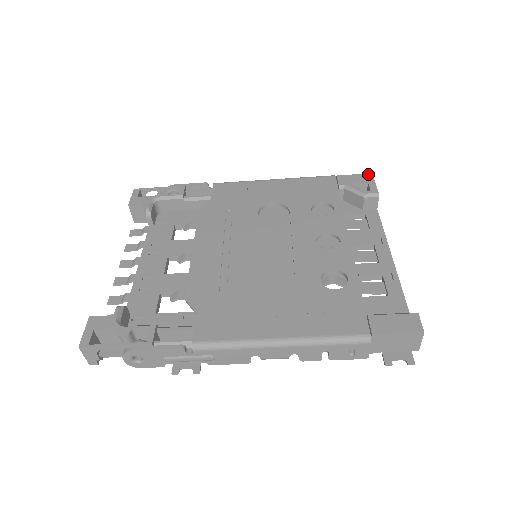
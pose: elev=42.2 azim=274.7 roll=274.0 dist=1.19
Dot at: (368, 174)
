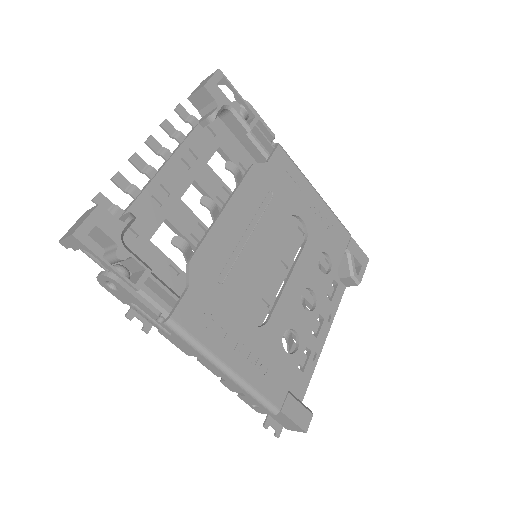
Dot at: (367, 257)
